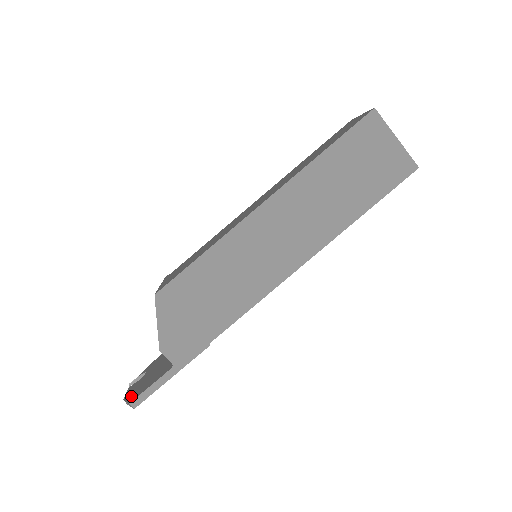
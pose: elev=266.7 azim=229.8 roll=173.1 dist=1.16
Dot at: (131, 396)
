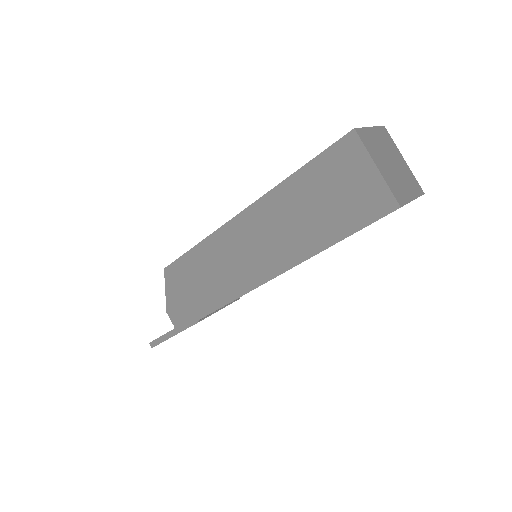
Dot at: occluded
